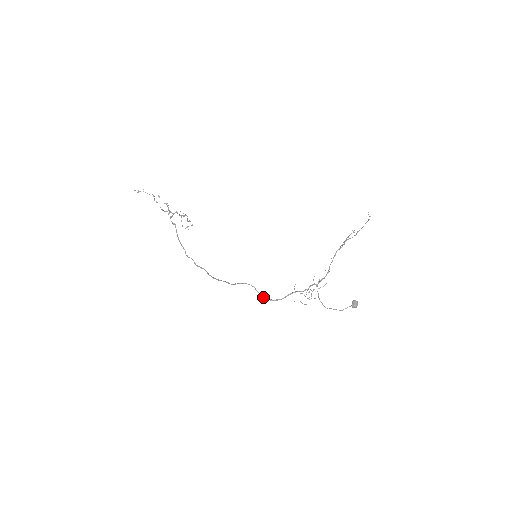
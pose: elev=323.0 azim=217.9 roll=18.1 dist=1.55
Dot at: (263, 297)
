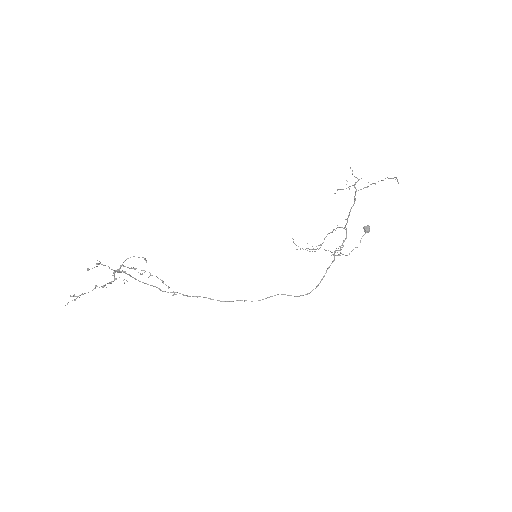
Dot at: occluded
